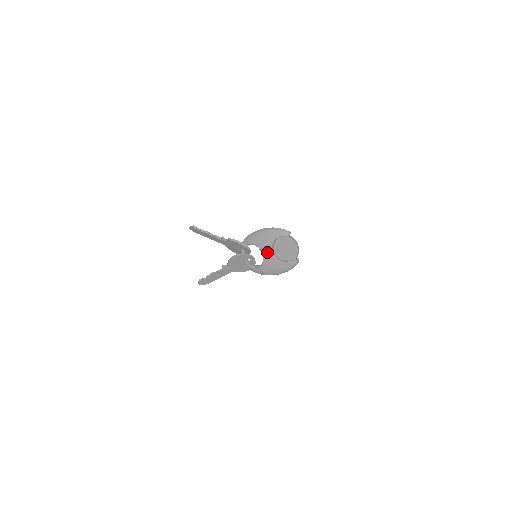
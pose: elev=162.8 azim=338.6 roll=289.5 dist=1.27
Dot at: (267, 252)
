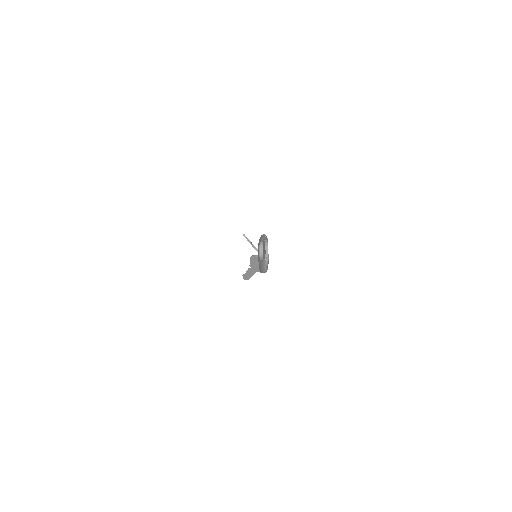
Dot at: (258, 253)
